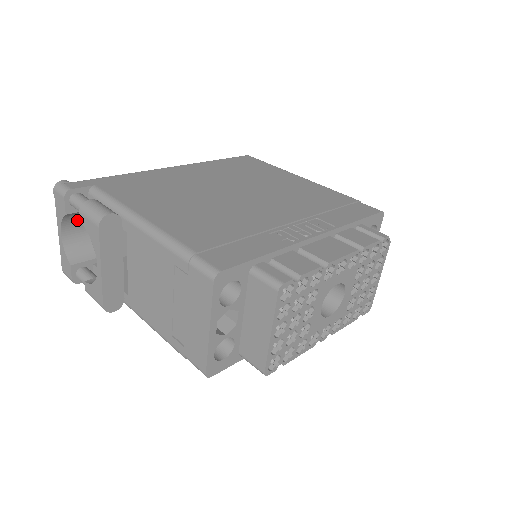
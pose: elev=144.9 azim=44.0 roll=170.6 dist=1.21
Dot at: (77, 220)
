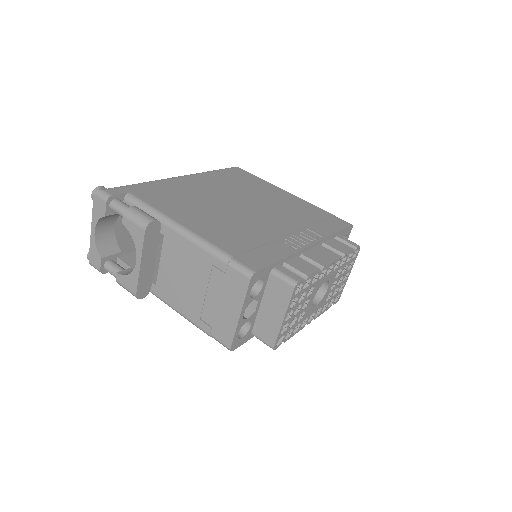
Dot at: (108, 220)
